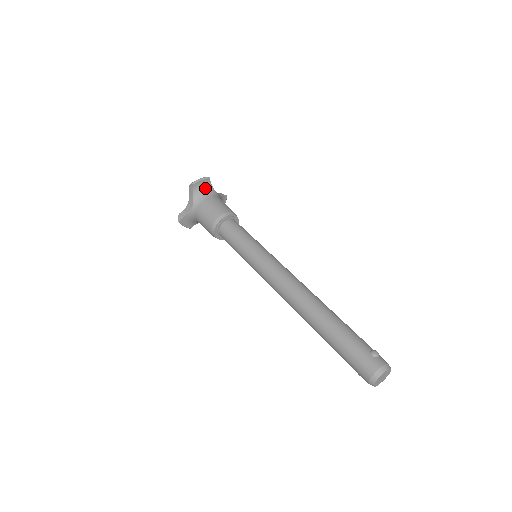
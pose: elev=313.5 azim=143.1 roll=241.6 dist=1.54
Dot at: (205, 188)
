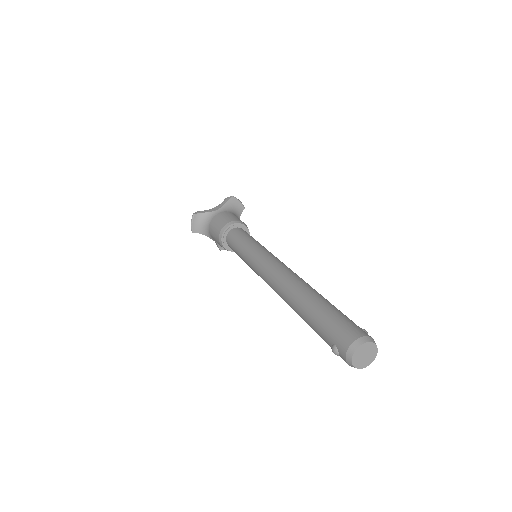
Dot at: (236, 210)
